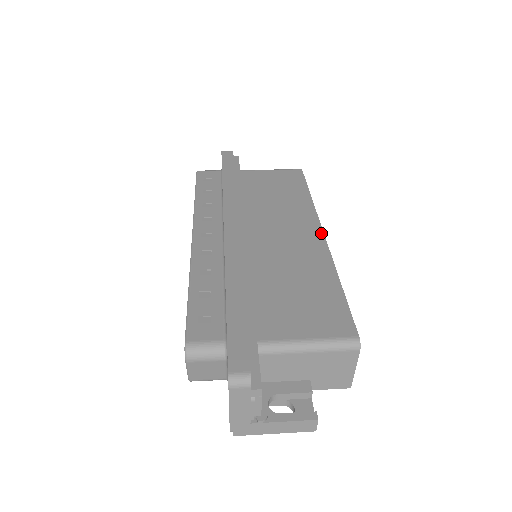
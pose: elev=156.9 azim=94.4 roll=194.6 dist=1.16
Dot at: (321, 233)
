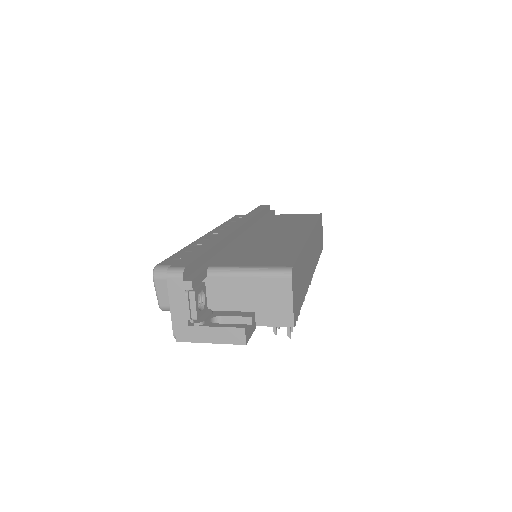
Dot at: (308, 233)
